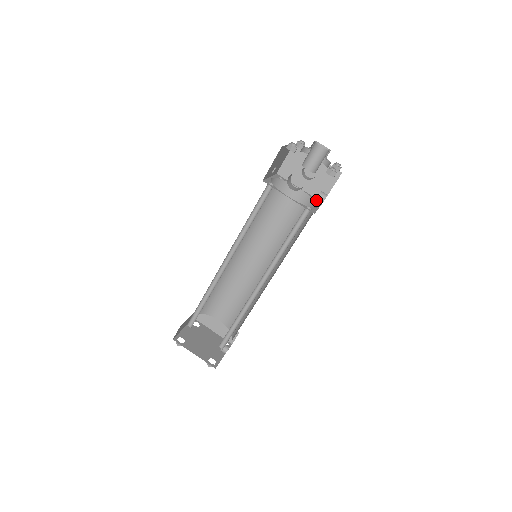
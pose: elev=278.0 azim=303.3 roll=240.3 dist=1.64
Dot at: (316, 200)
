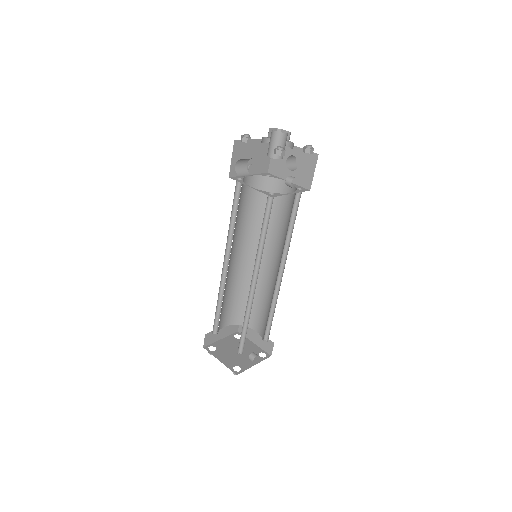
Dot at: (301, 189)
